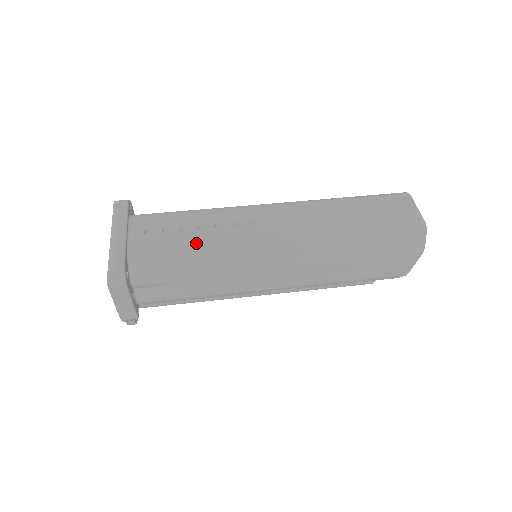
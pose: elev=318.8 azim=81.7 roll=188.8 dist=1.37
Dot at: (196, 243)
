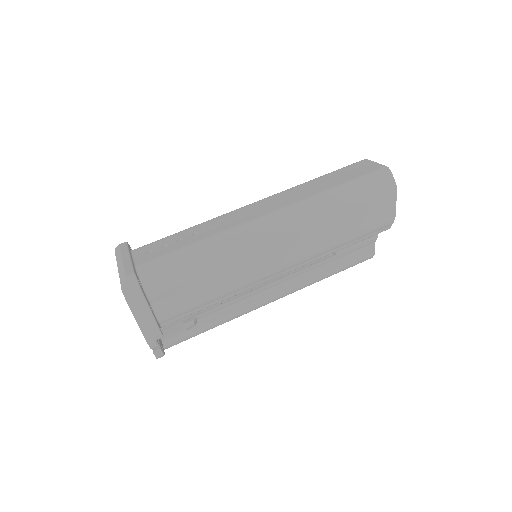
Dot at: (195, 242)
